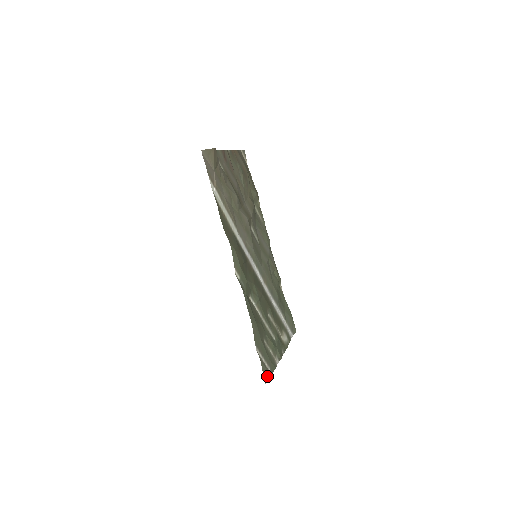
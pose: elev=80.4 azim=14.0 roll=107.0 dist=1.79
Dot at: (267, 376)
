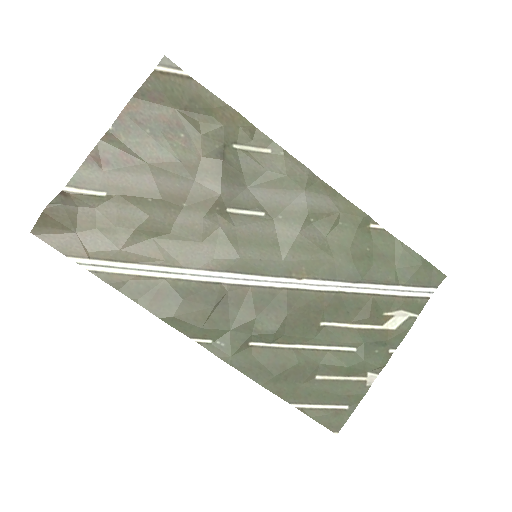
Dot at: (338, 421)
